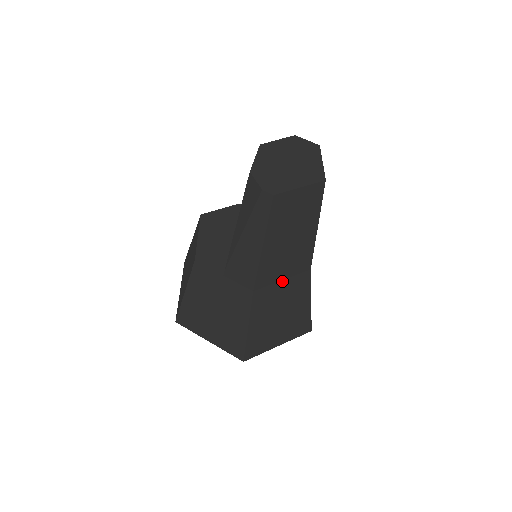
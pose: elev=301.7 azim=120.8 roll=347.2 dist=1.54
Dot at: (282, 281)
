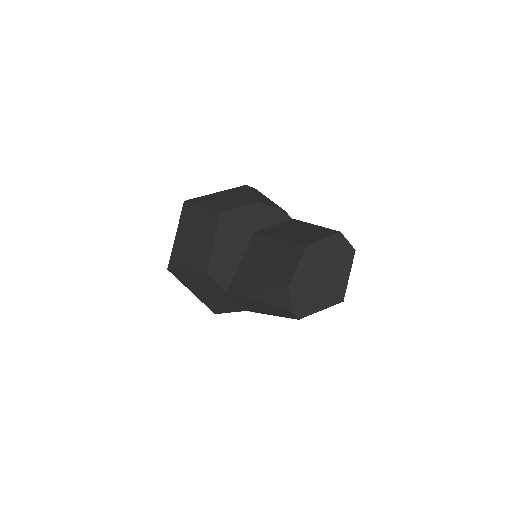
Dot at: occluded
